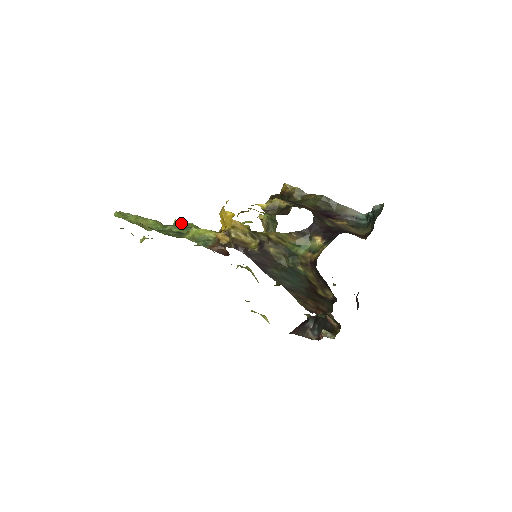
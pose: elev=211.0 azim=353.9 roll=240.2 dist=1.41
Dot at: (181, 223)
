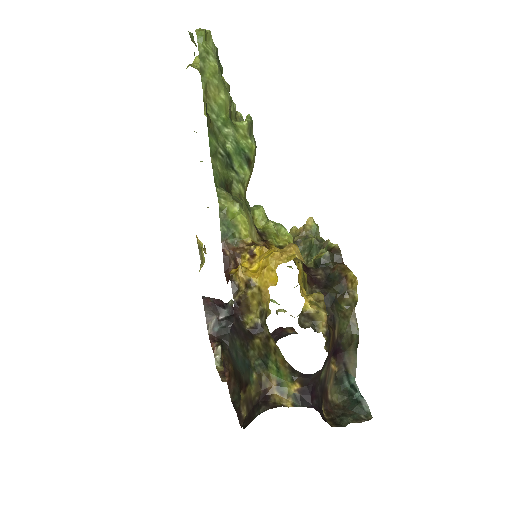
Dot at: (246, 135)
